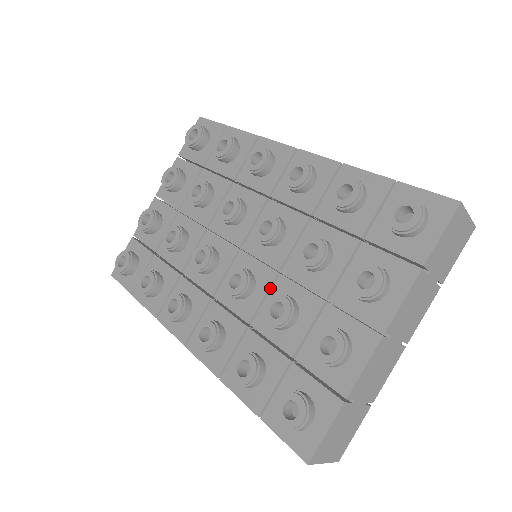
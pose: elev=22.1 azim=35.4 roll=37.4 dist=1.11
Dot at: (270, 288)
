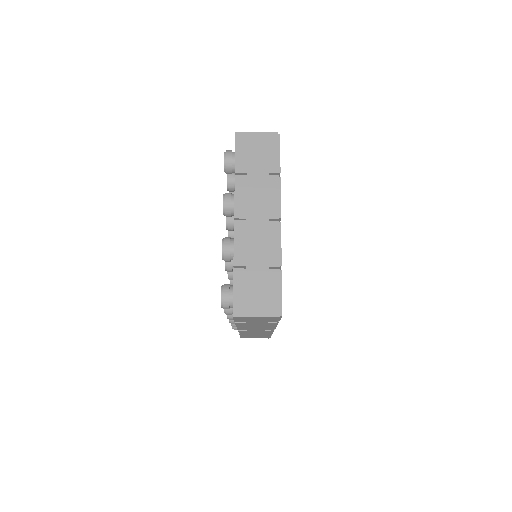
Dot at: occluded
